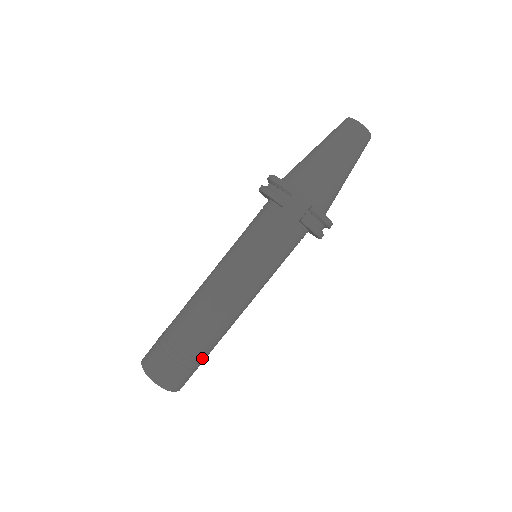
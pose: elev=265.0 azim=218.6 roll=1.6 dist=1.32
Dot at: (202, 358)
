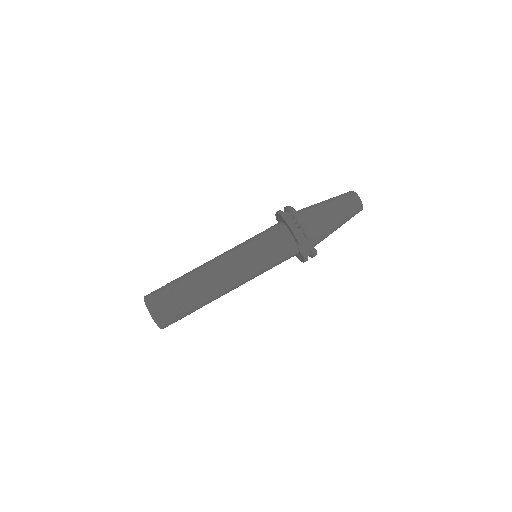
Dot at: occluded
